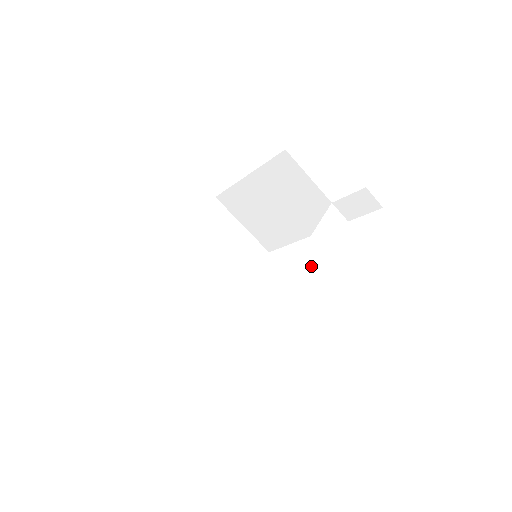
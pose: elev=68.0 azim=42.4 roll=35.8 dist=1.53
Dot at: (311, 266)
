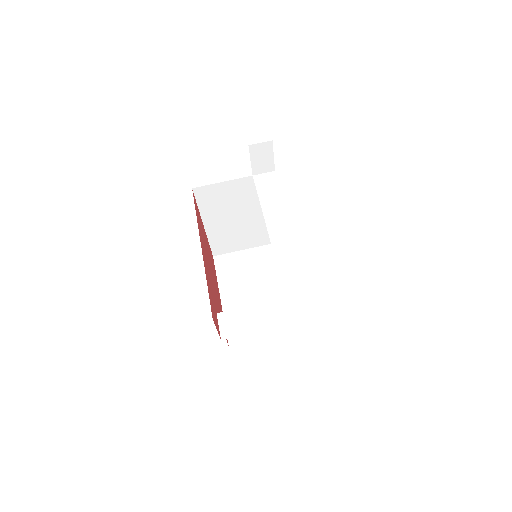
Dot at: (281, 221)
